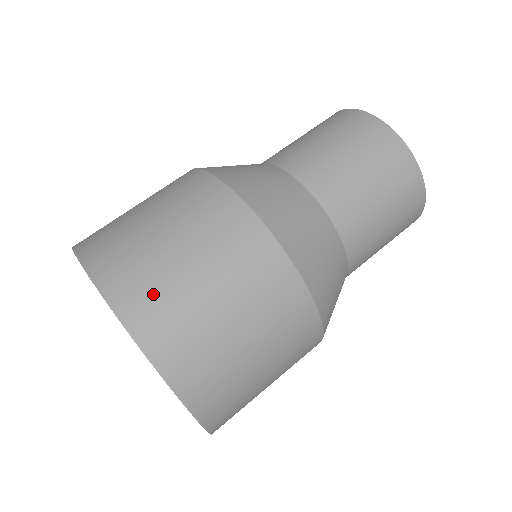
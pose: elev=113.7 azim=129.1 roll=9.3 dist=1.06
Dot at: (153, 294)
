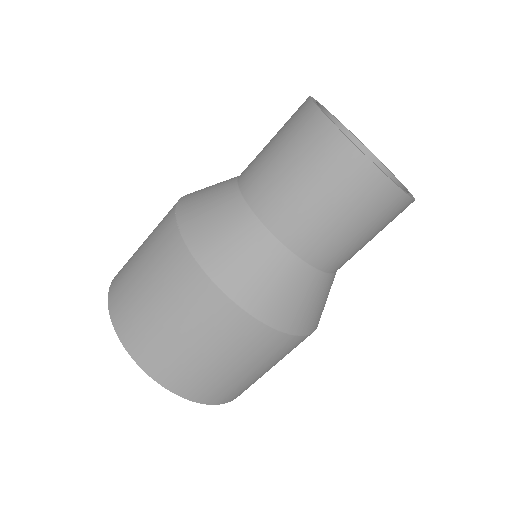
Dot at: (167, 361)
